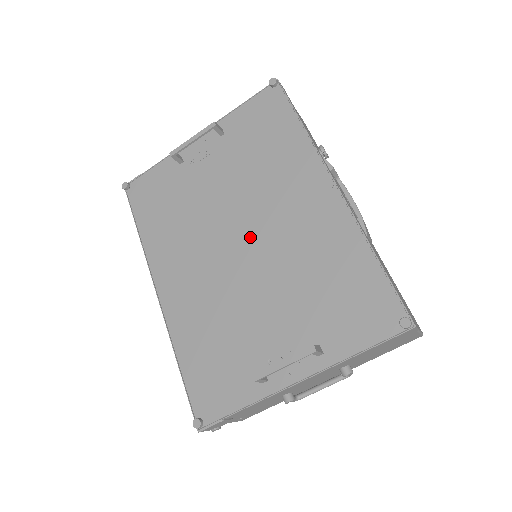
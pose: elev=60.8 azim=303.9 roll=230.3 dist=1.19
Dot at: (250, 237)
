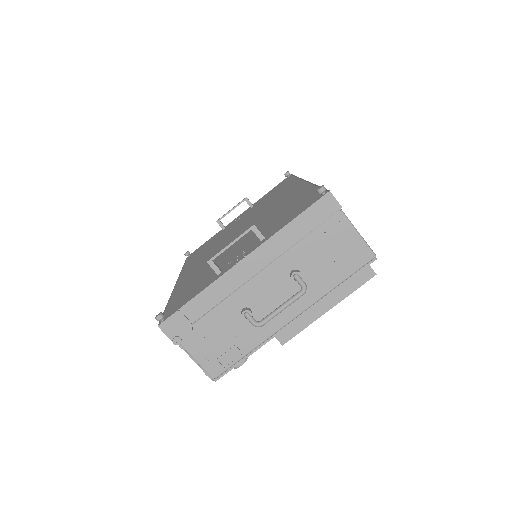
Dot at: (246, 227)
